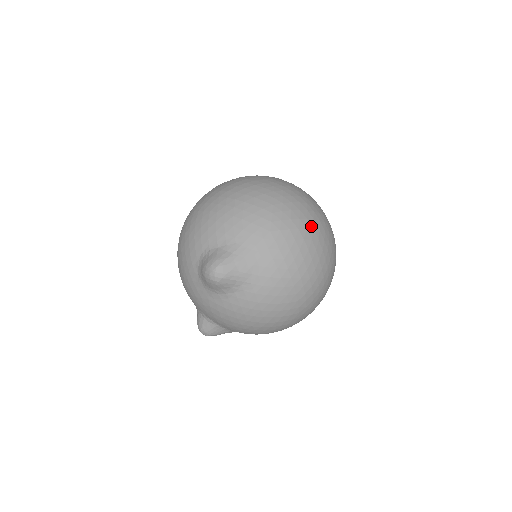
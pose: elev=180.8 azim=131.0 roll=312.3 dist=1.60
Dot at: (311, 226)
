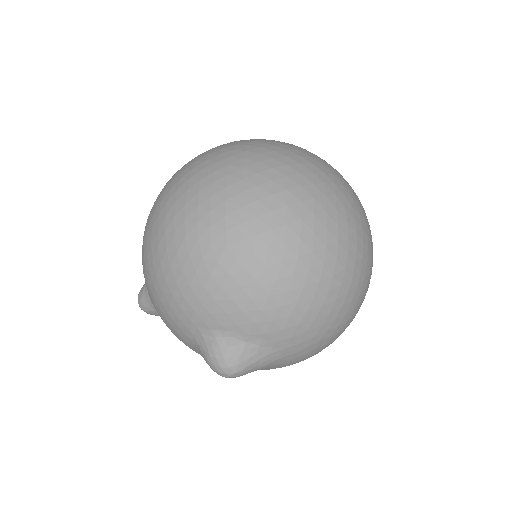
Dot at: occluded
